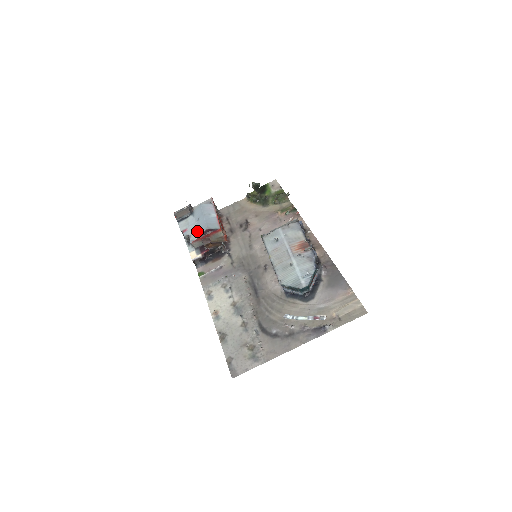
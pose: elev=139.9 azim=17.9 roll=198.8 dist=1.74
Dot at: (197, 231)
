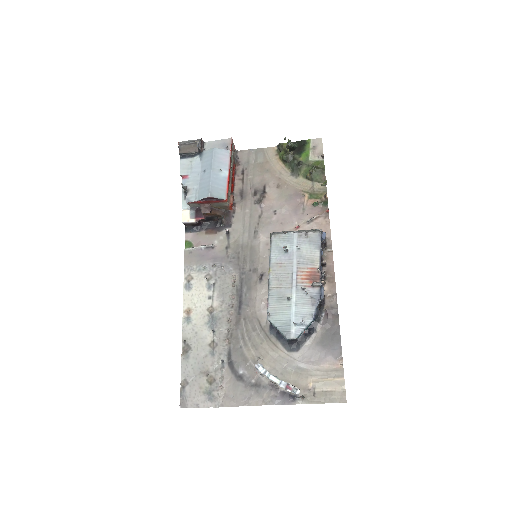
Dot at: (198, 189)
